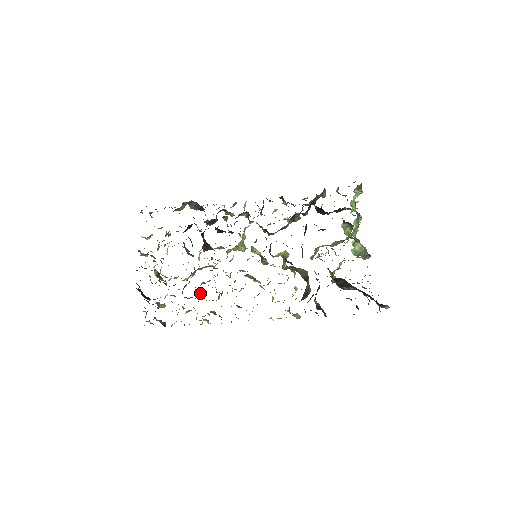
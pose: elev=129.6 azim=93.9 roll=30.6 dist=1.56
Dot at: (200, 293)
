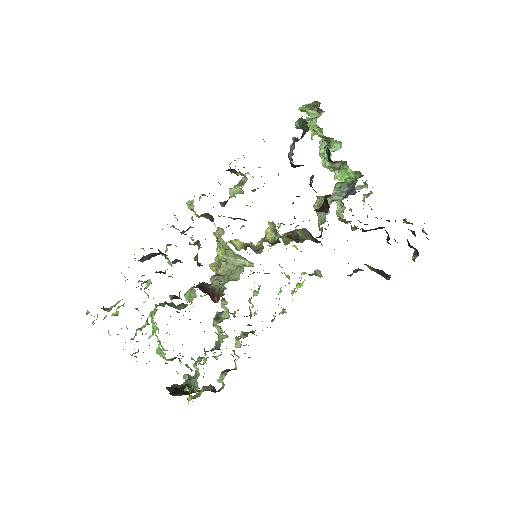
Dot at: (219, 331)
